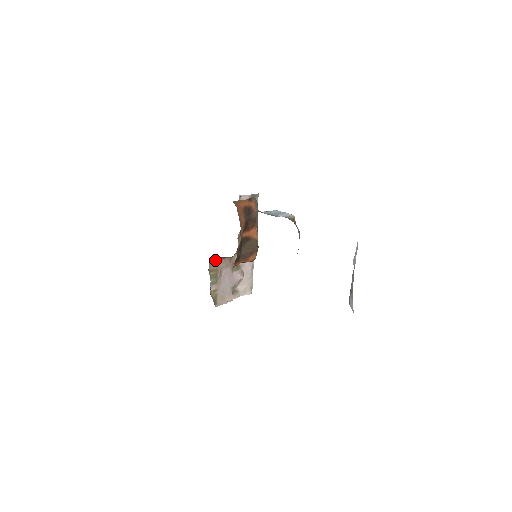
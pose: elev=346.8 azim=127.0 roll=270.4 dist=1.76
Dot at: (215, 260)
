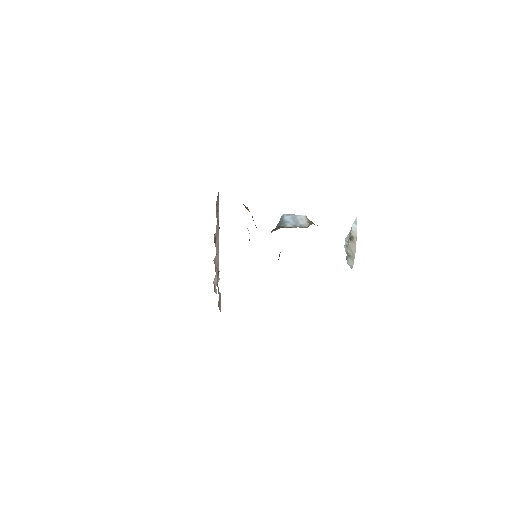
Dot at: occluded
